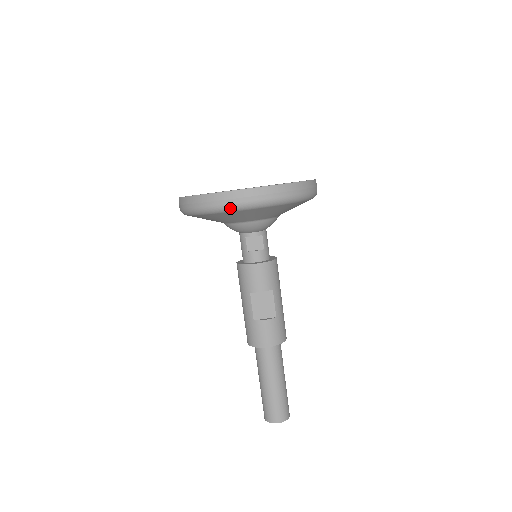
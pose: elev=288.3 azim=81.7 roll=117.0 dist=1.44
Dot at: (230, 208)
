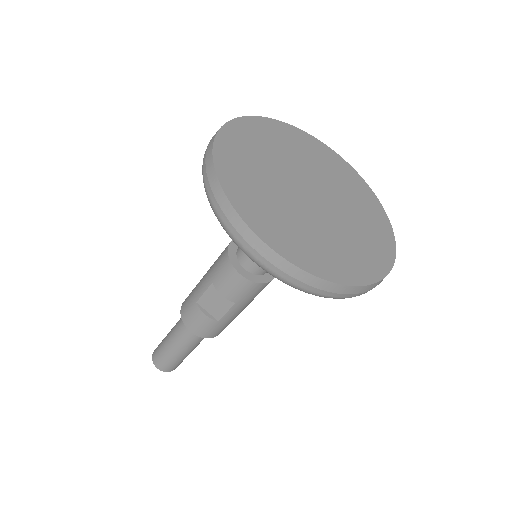
Dot at: (228, 233)
